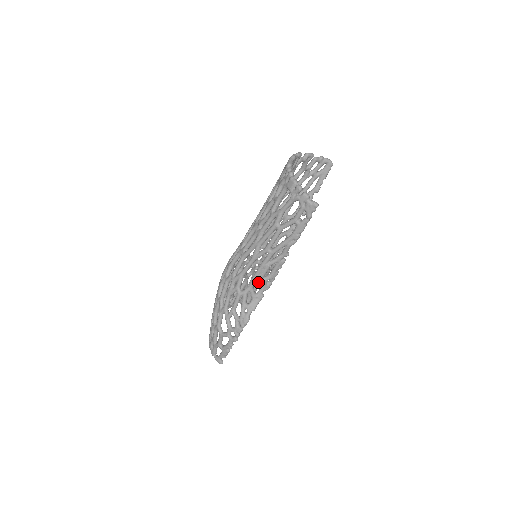
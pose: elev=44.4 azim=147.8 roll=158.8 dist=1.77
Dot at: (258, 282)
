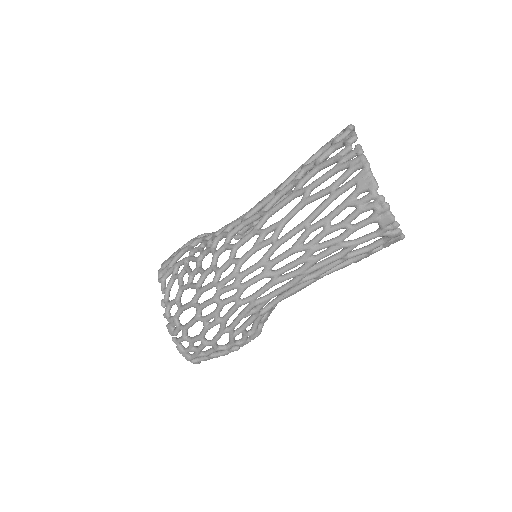
Dot at: occluded
